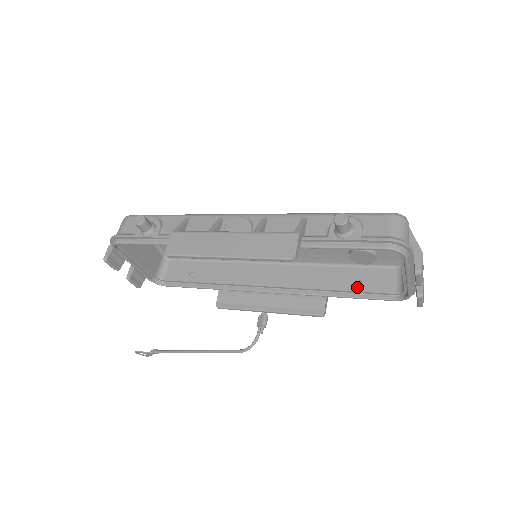
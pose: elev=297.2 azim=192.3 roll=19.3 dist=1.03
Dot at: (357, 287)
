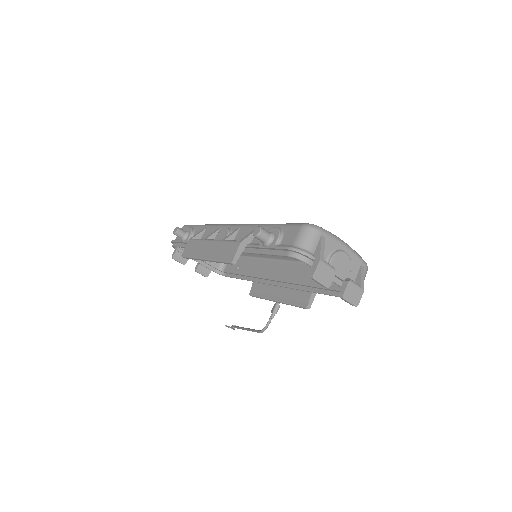
Dot at: occluded
